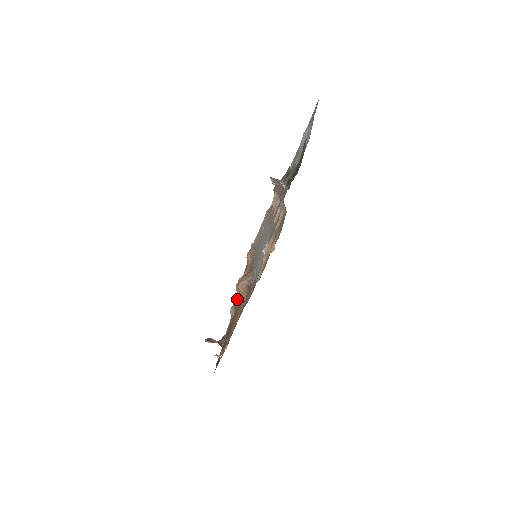
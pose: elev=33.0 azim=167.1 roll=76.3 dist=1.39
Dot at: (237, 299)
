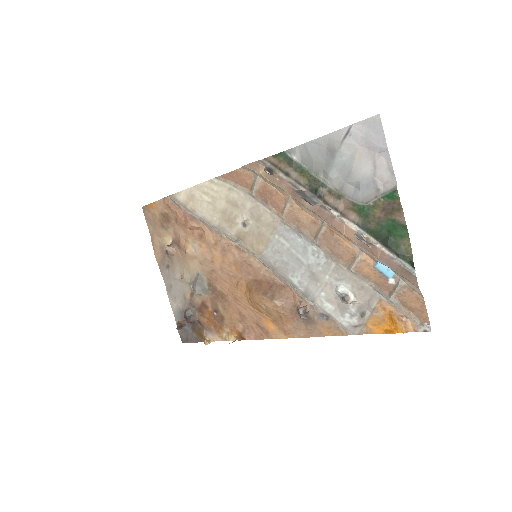
Dot at: (199, 278)
